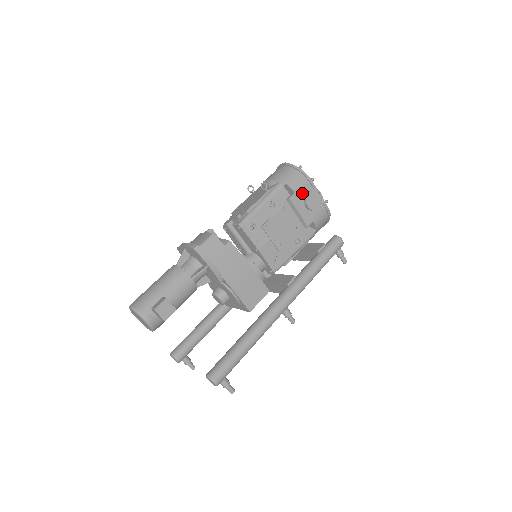
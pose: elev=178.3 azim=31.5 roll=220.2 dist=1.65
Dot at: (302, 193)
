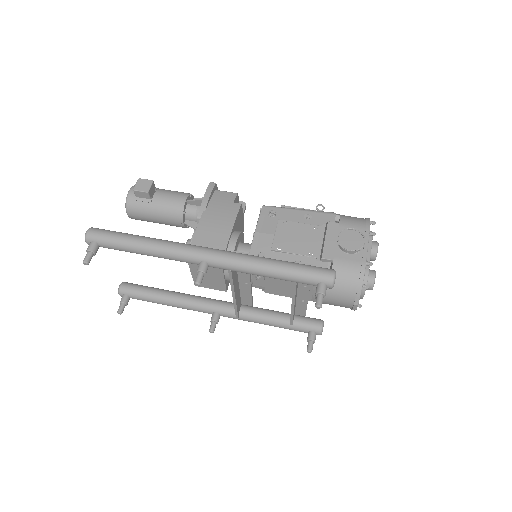
Dot at: occluded
